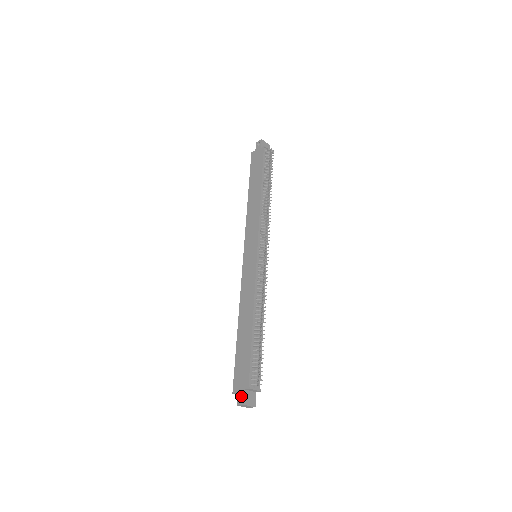
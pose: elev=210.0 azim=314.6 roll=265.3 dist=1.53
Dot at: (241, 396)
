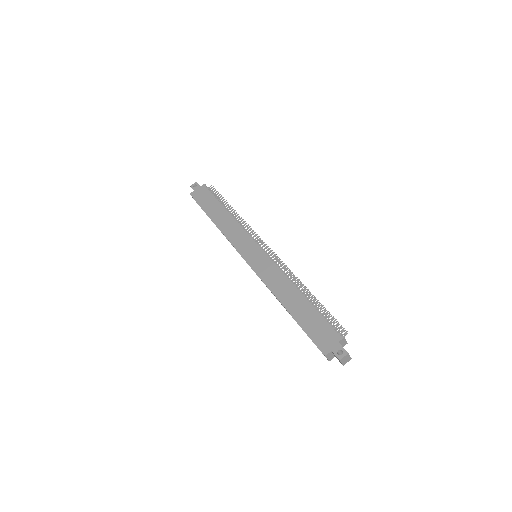
Dot at: (339, 349)
